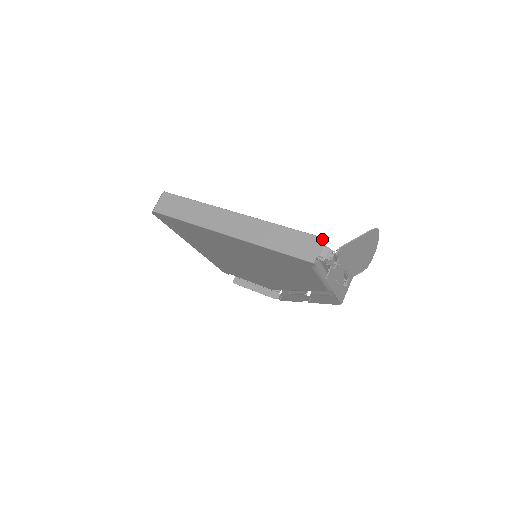
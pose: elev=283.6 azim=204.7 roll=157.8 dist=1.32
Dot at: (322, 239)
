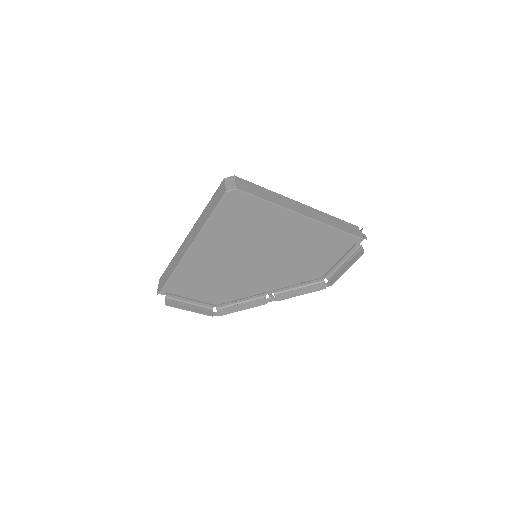
Dot at: (357, 227)
